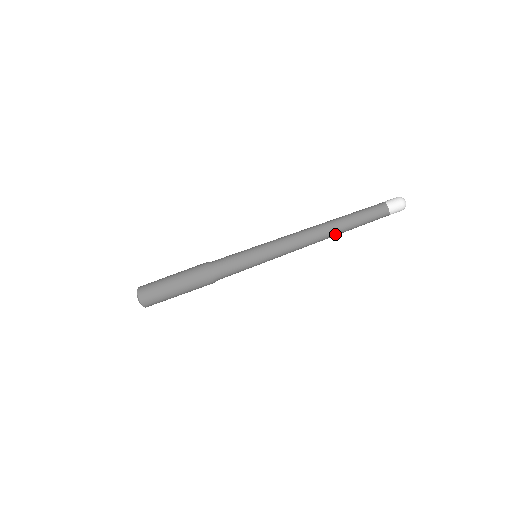
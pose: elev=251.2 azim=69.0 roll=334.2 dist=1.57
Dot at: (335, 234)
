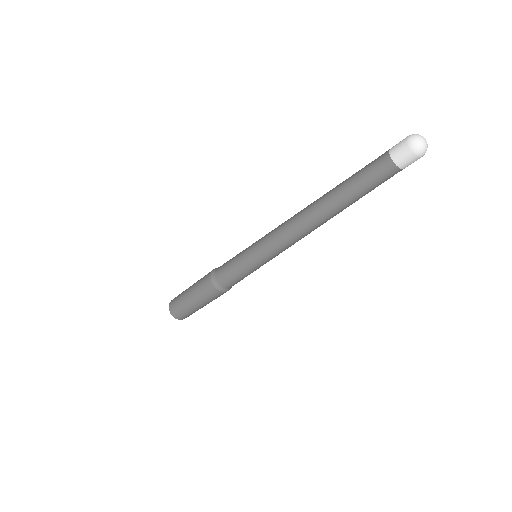
Dot at: (329, 214)
